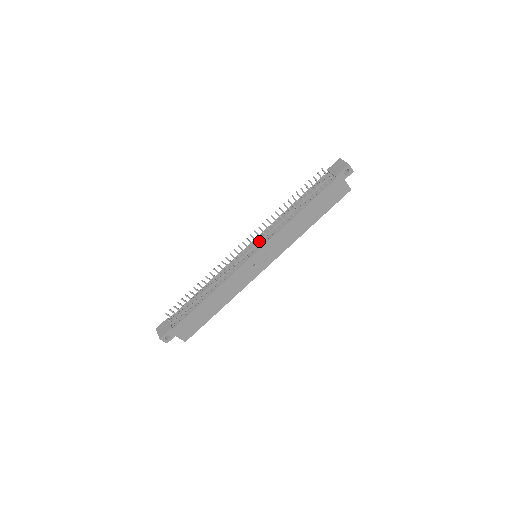
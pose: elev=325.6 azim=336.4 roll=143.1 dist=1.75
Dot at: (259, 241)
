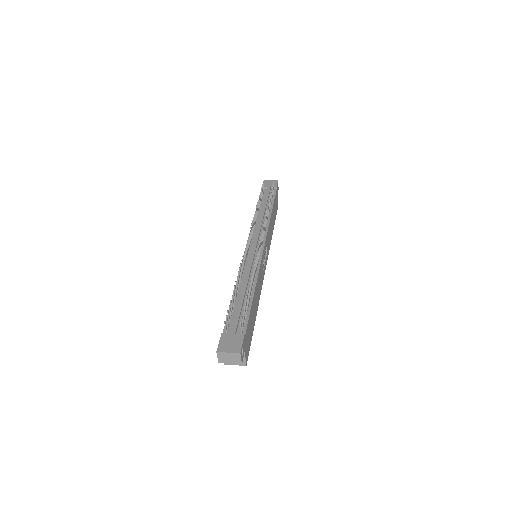
Dot at: (258, 237)
